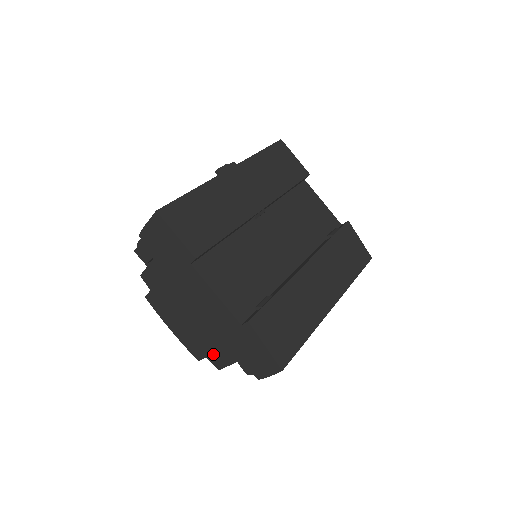
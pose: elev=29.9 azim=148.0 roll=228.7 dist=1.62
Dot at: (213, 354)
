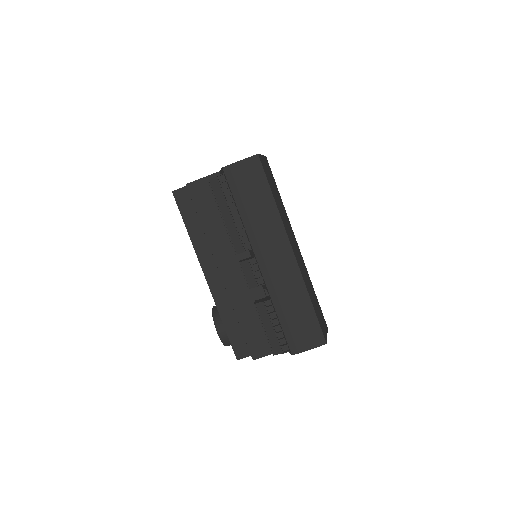
Dot at: occluded
